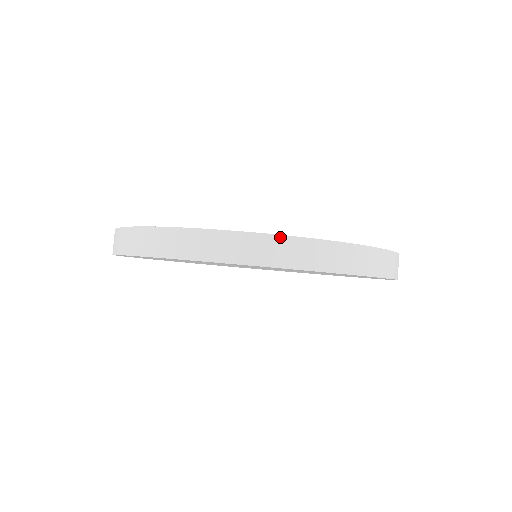
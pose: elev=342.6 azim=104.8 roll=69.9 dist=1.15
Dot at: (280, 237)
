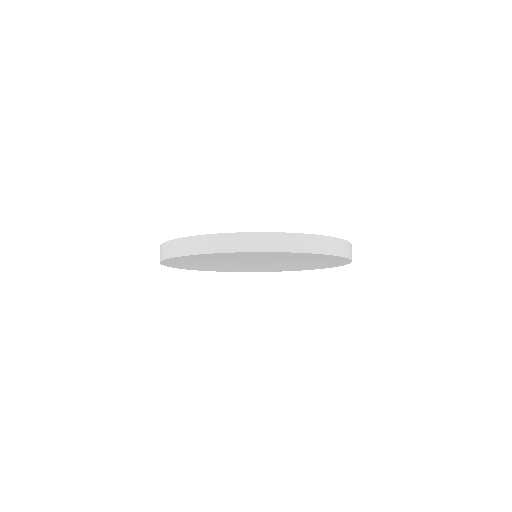
Dot at: (297, 234)
